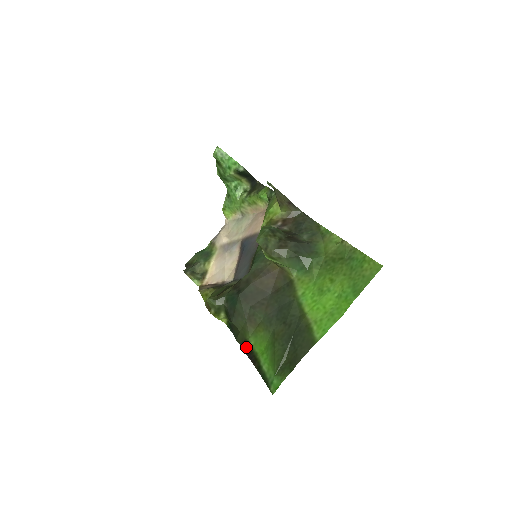
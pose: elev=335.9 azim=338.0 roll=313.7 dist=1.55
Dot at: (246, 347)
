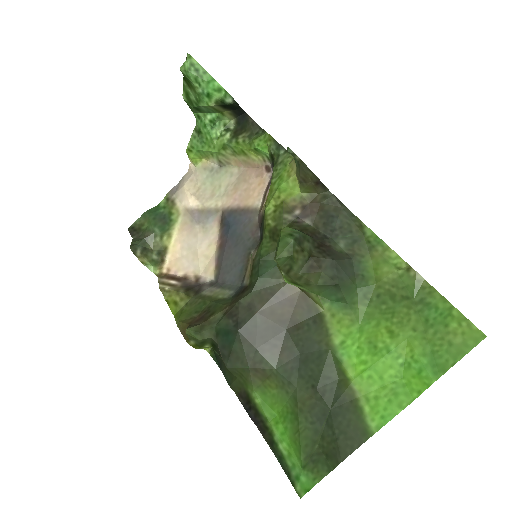
Dot at: (248, 404)
